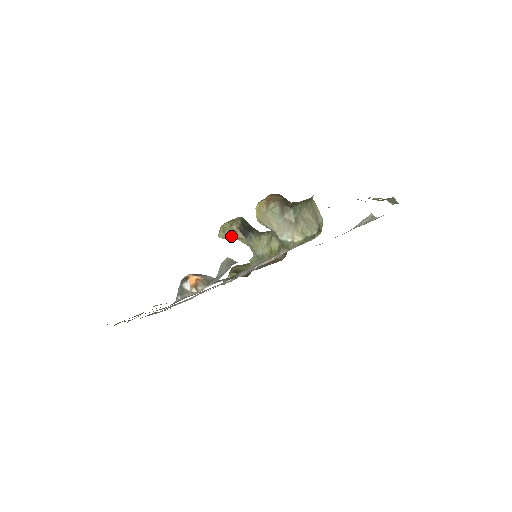
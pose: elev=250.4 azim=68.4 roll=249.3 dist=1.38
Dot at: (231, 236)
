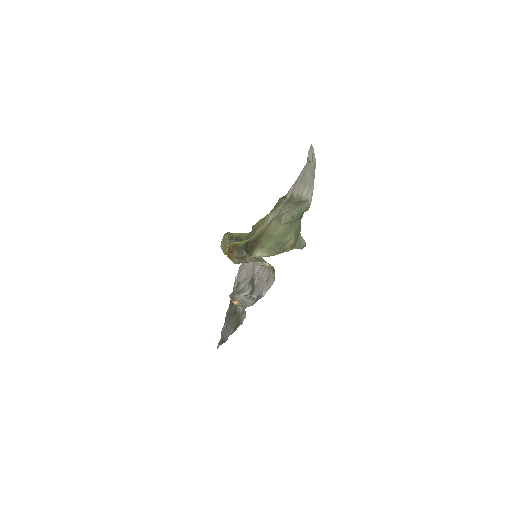
Dot at: occluded
